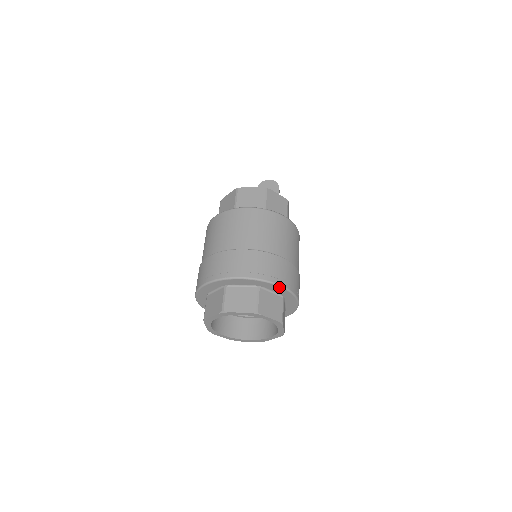
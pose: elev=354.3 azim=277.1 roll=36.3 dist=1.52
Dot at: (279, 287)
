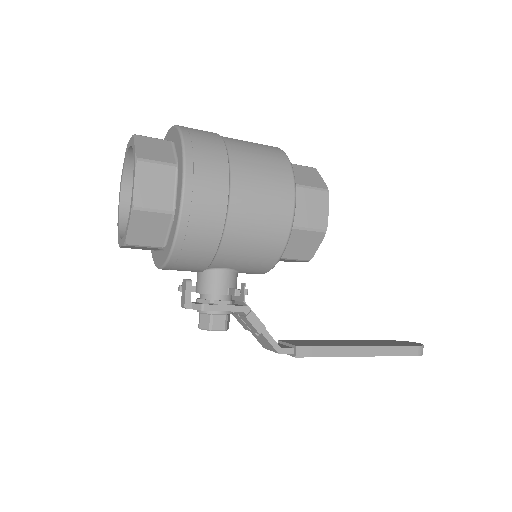
Dot at: (180, 137)
